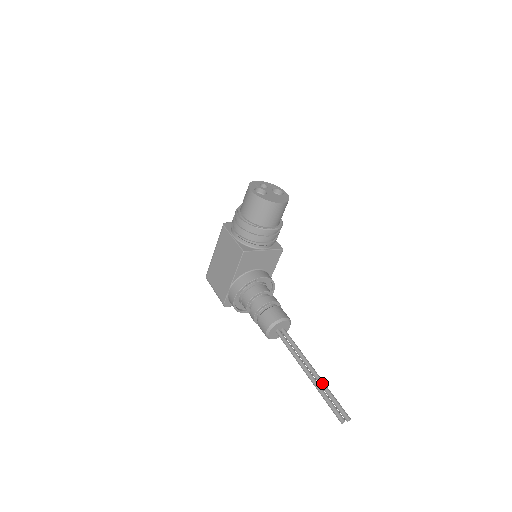
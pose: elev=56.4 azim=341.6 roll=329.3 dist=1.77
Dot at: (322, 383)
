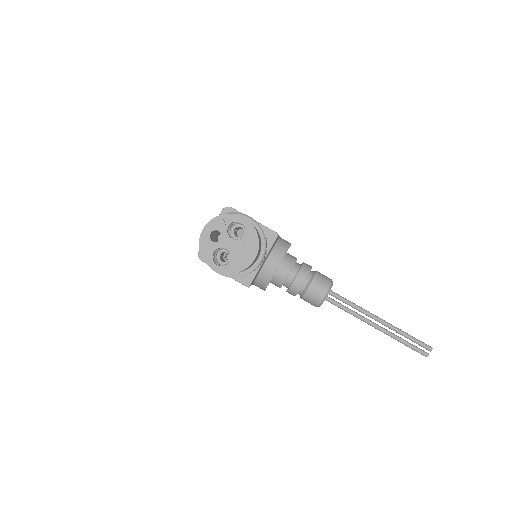
Dot at: (394, 330)
